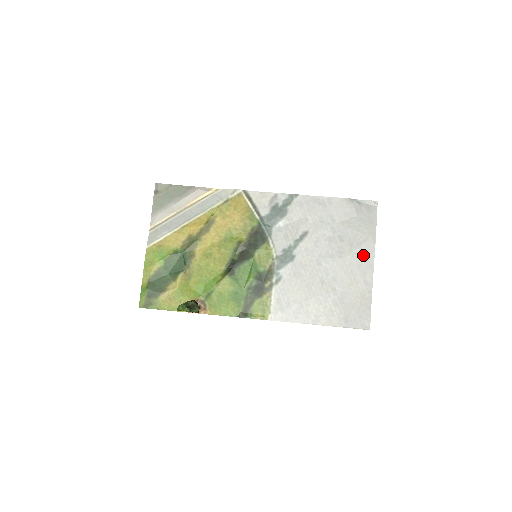
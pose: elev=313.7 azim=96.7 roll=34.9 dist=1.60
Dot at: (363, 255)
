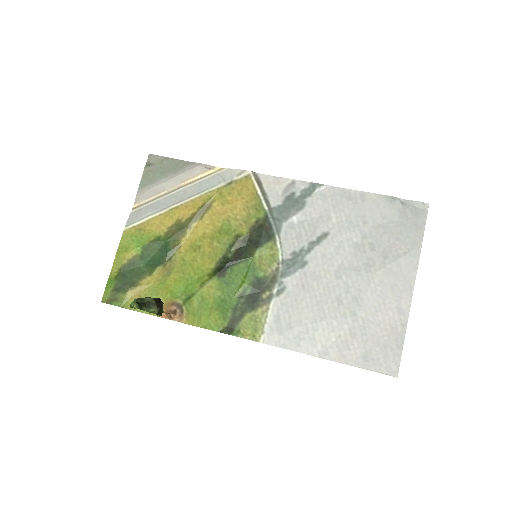
Dot at: (400, 273)
